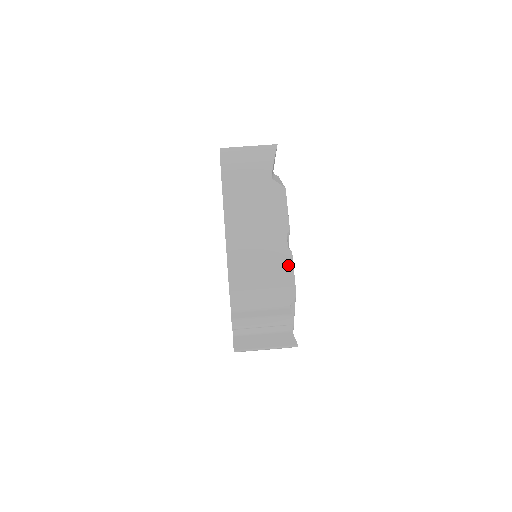
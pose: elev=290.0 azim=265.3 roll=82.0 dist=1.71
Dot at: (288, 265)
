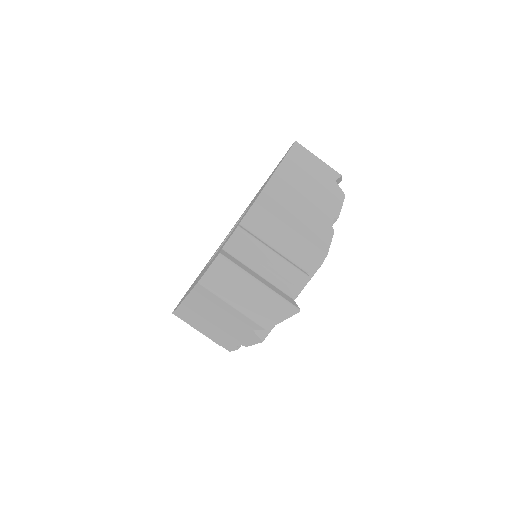
Dot at: (230, 347)
